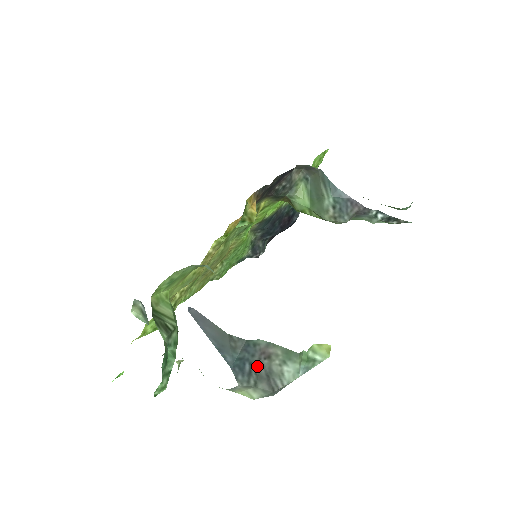
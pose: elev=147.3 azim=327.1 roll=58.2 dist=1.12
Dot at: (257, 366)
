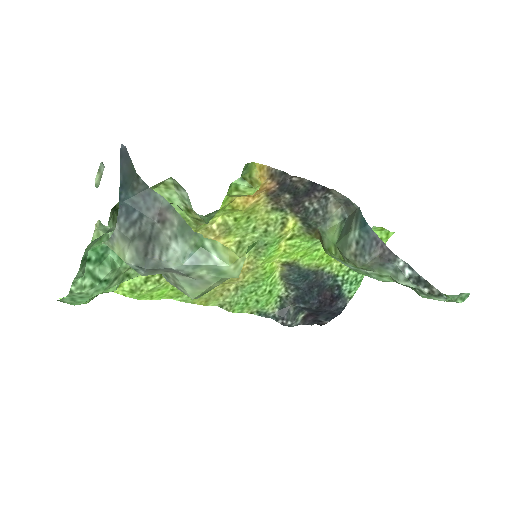
Dot at: (146, 223)
